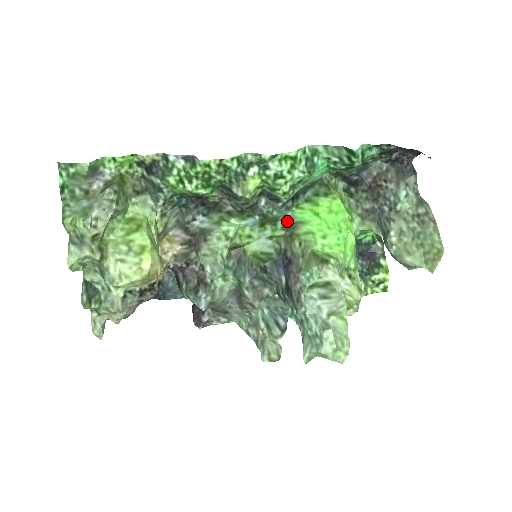
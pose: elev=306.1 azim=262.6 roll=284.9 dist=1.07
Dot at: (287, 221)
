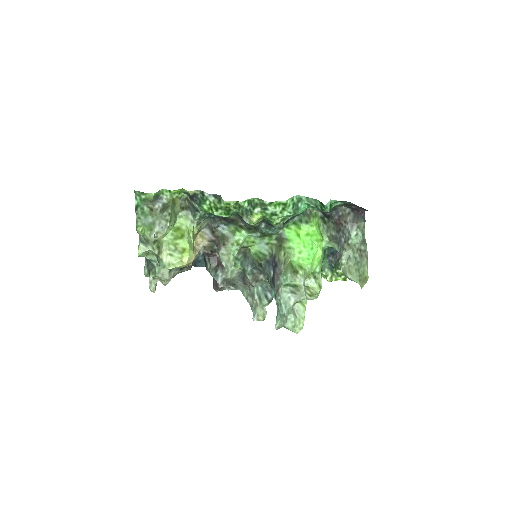
Dot at: (279, 235)
